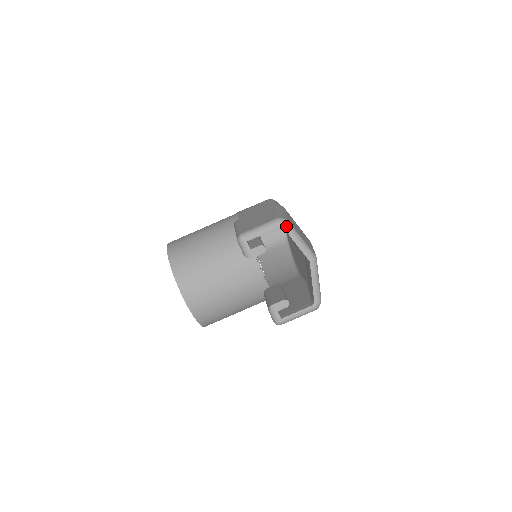
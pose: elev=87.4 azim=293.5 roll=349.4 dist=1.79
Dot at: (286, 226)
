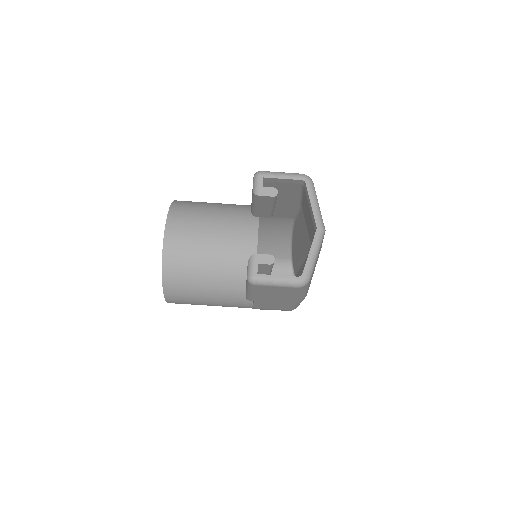
Dot at: (309, 182)
